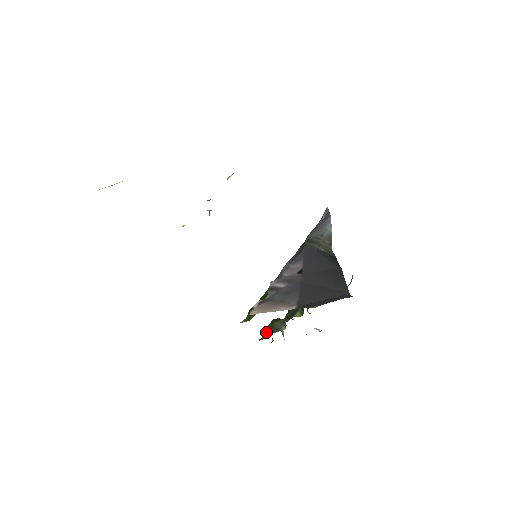
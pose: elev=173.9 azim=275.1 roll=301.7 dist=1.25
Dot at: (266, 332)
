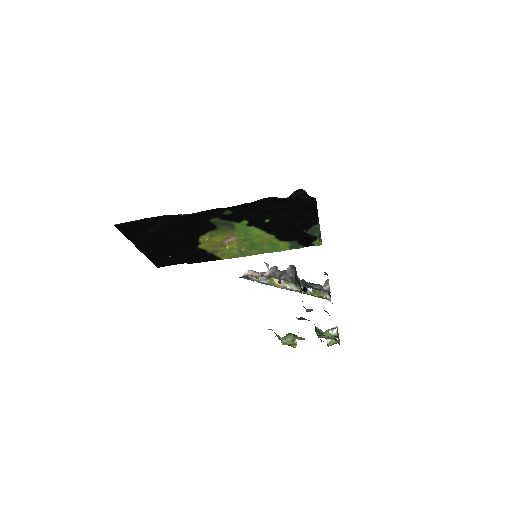
Dot at: occluded
